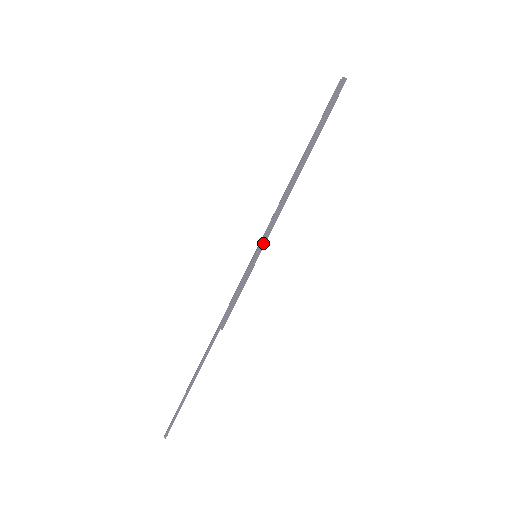
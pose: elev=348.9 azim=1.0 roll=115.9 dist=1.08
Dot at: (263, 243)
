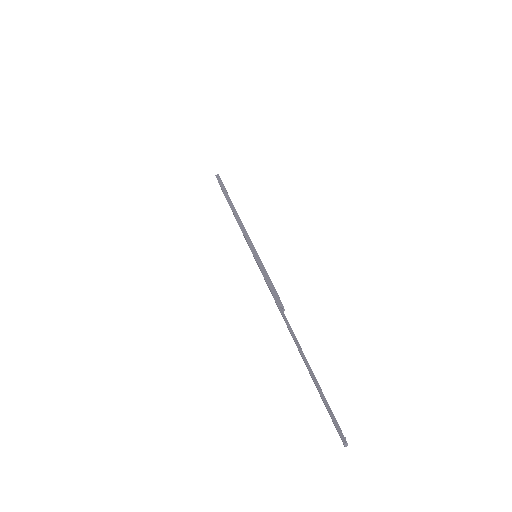
Dot at: (251, 244)
